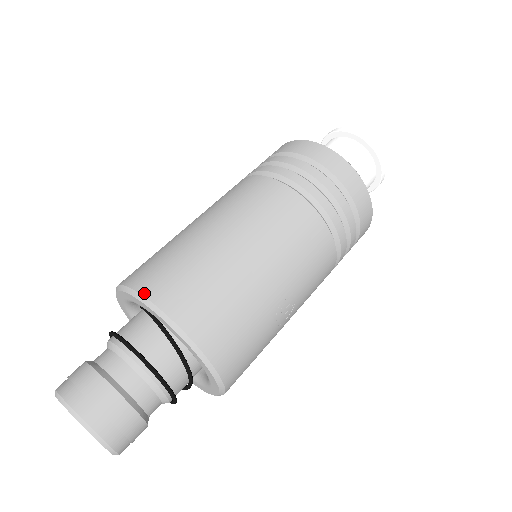
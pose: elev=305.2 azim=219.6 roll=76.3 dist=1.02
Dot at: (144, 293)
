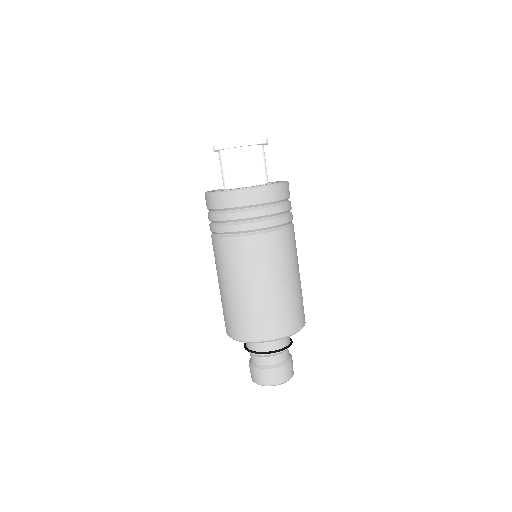
Dot at: (238, 339)
